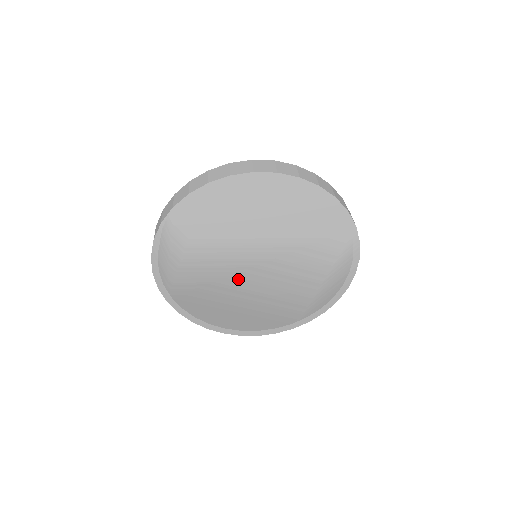
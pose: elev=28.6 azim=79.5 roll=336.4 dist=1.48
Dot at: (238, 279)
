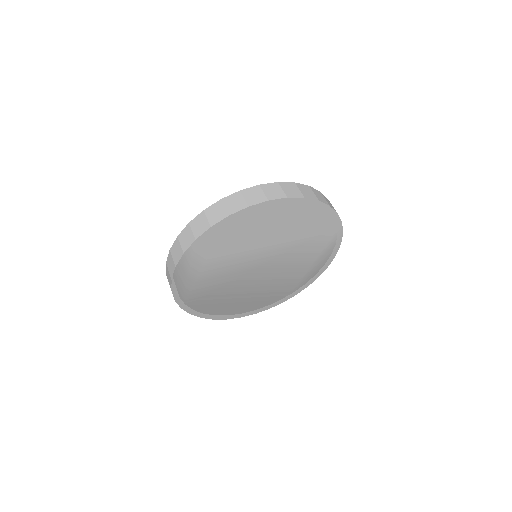
Dot at: (244, 279)
